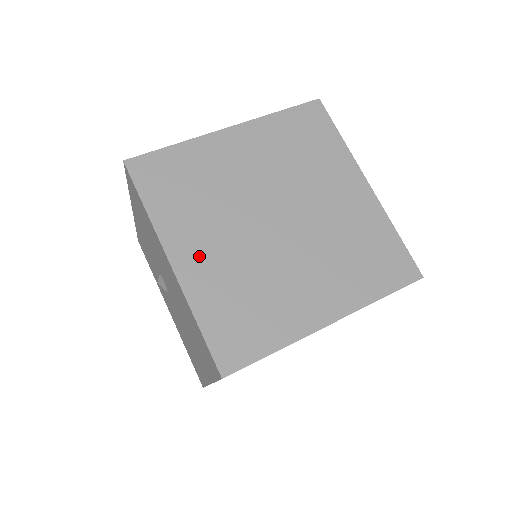
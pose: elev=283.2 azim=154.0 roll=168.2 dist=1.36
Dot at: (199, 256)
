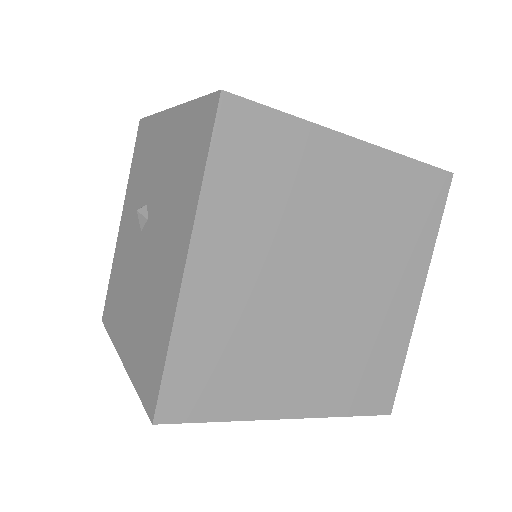
Dot at: (222, 274)
